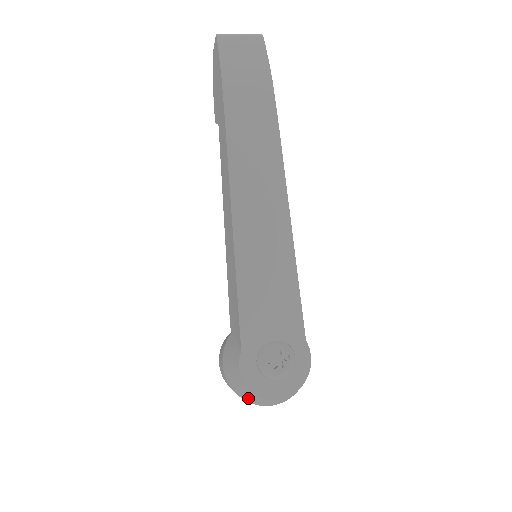
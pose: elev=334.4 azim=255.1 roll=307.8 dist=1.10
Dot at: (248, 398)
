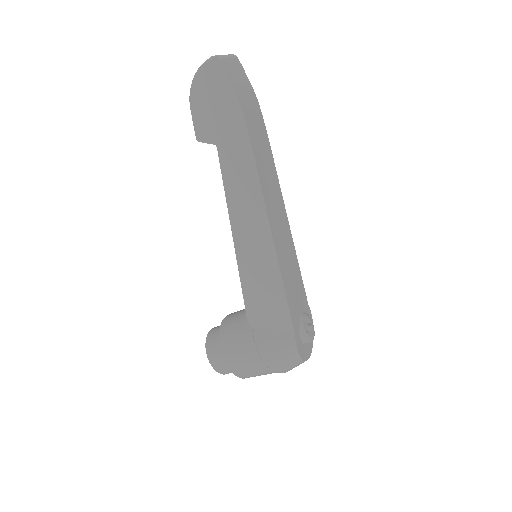
Dot at: (291, 368)
